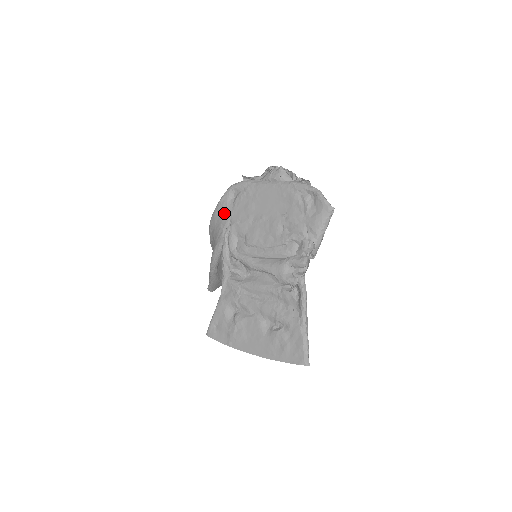
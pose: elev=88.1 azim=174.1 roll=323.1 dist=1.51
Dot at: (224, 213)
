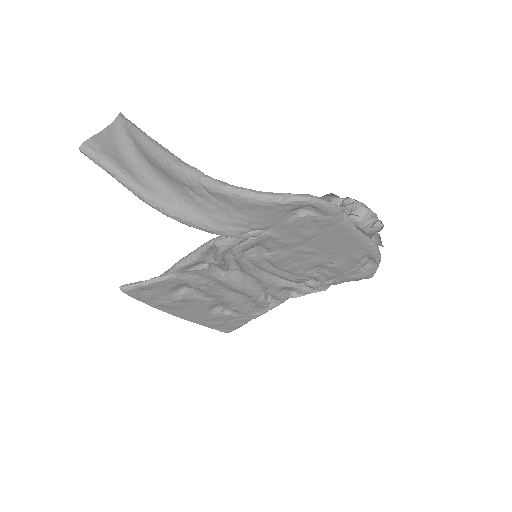
Dot at: (270, 218)
